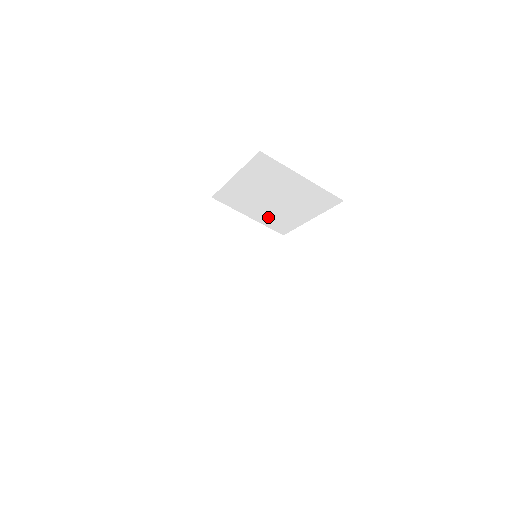
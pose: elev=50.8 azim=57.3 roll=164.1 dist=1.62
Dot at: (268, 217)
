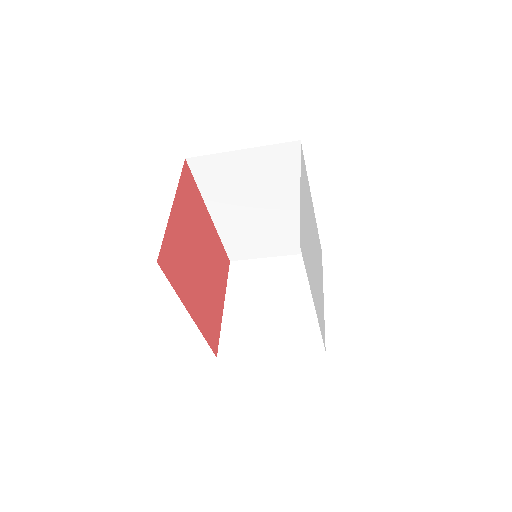
Dot at: occluded
